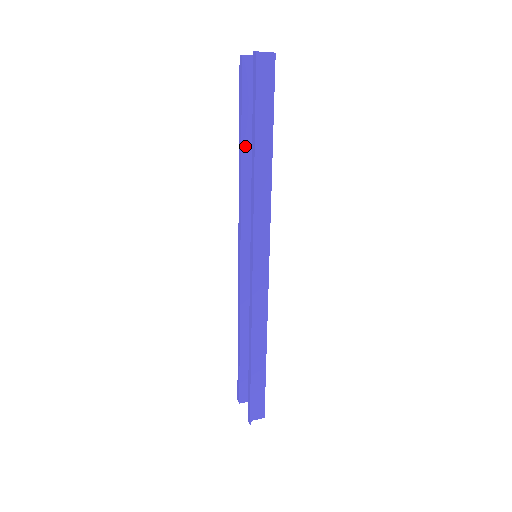
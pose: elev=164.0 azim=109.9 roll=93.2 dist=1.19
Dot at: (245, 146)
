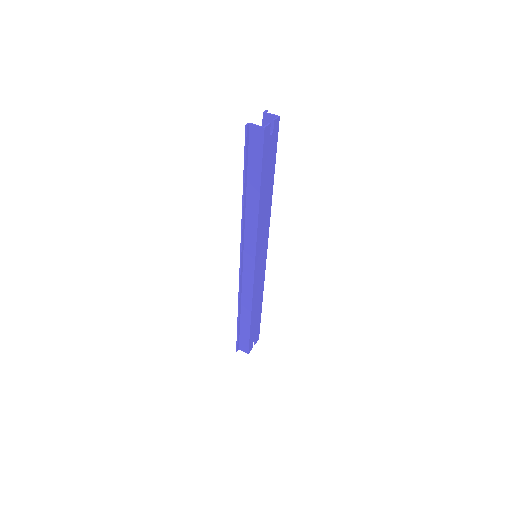
Dot at: occluded
